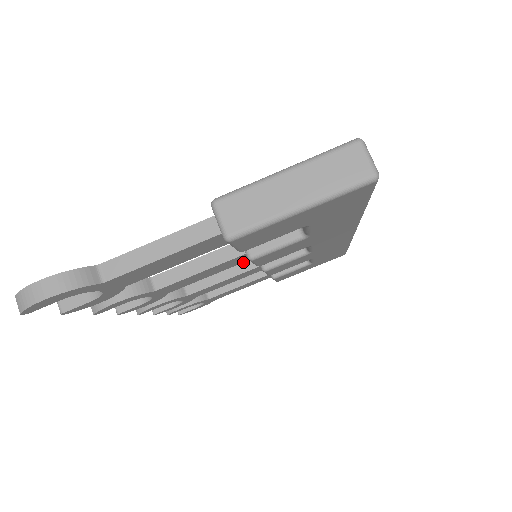
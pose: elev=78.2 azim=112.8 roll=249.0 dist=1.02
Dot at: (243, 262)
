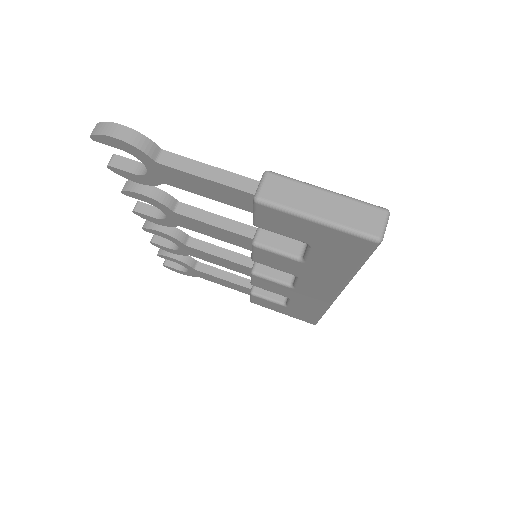
Dot at: (243, 256)
